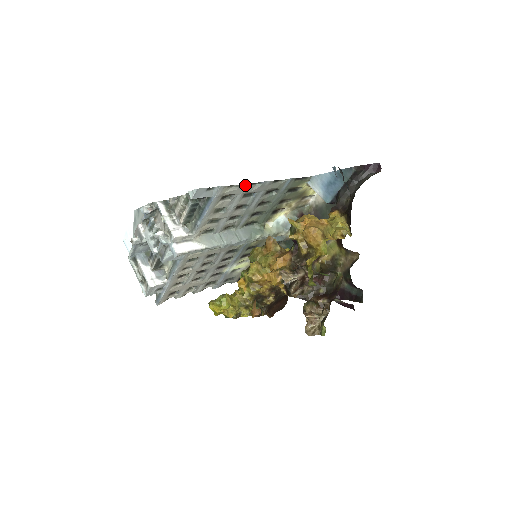
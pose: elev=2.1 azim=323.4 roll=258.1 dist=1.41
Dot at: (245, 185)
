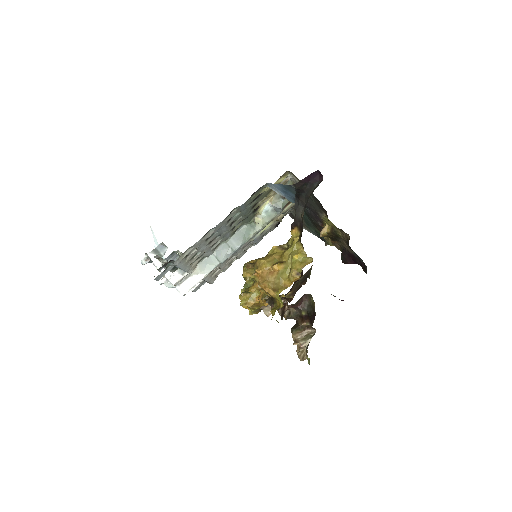
Dot at: (198, 242)
